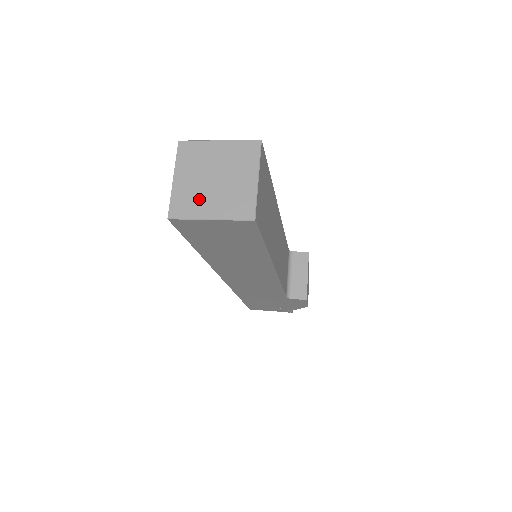
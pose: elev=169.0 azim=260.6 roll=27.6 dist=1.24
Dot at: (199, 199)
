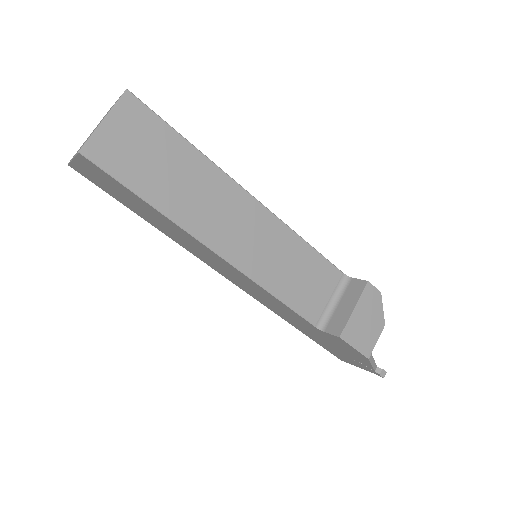
Dot at: occluded
